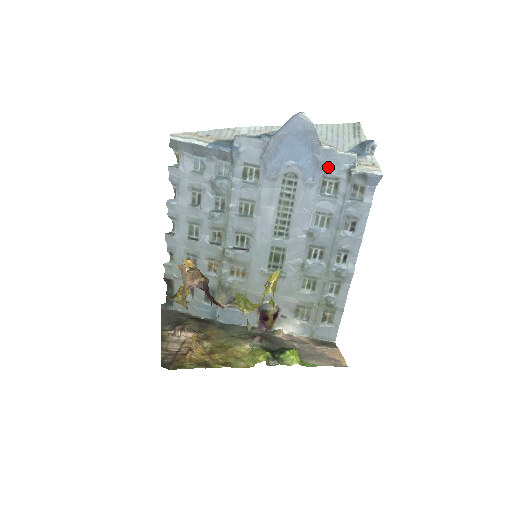
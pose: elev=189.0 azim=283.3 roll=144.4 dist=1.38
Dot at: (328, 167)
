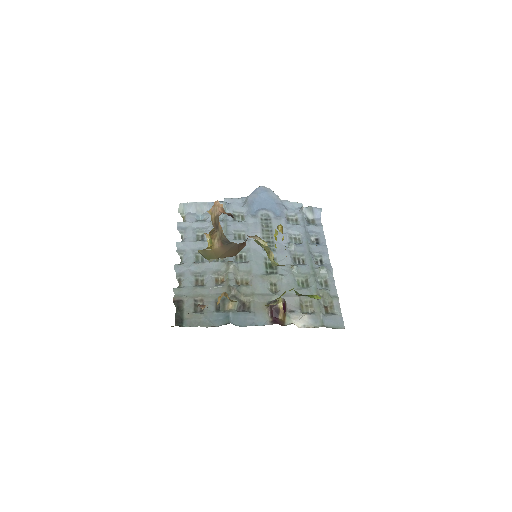
Dot at: (287, 209)
